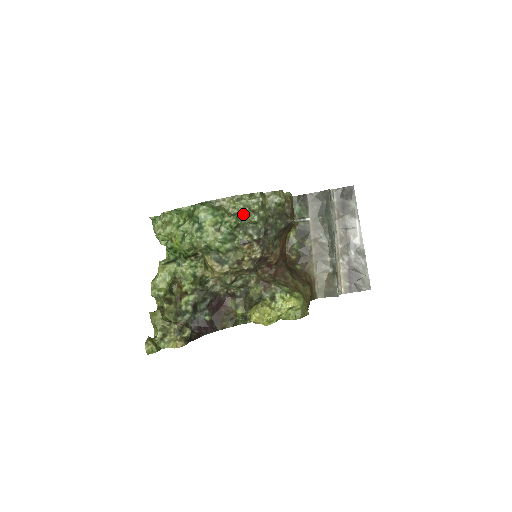
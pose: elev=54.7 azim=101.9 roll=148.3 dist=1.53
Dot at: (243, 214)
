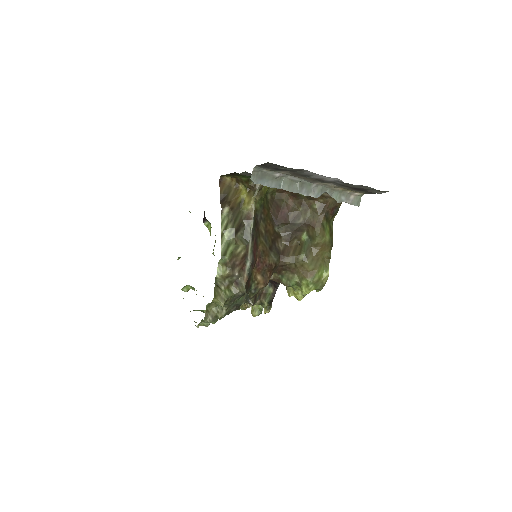
Dot at: occluded
